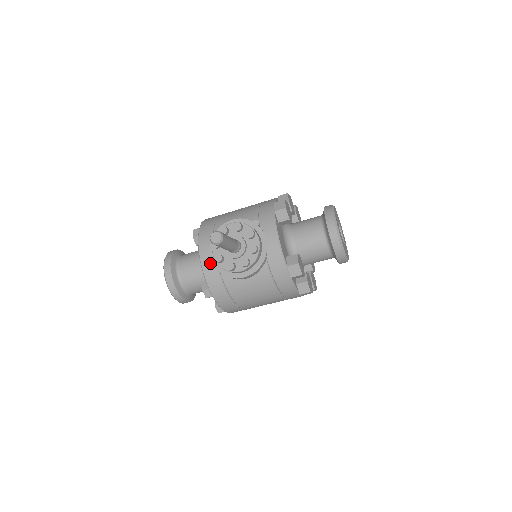
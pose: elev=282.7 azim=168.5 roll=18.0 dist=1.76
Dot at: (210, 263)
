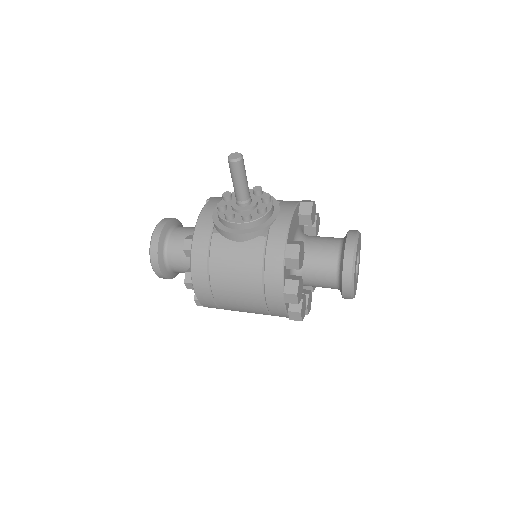
Dot at: (210, 214)
